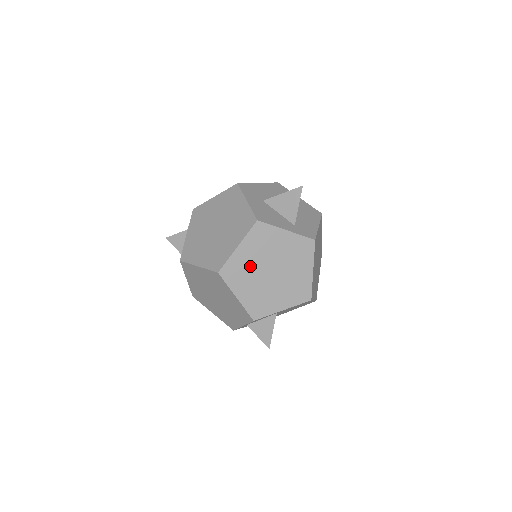
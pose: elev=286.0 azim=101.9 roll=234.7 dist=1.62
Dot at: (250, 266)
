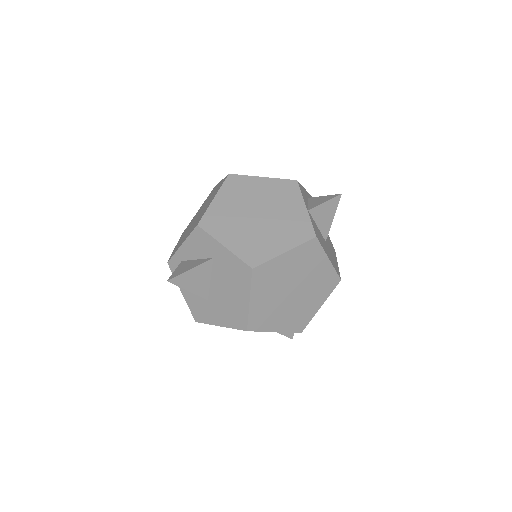
Dot at: occluded
